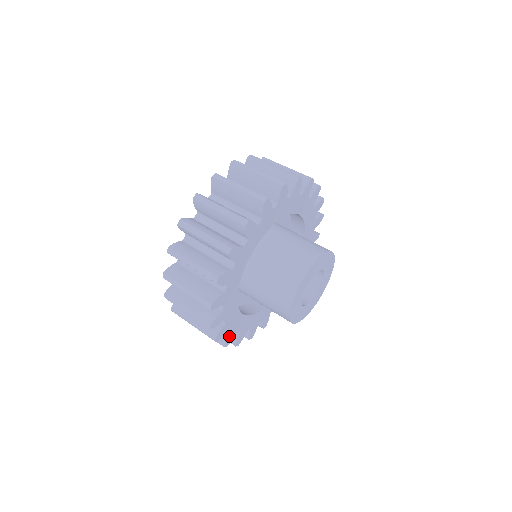
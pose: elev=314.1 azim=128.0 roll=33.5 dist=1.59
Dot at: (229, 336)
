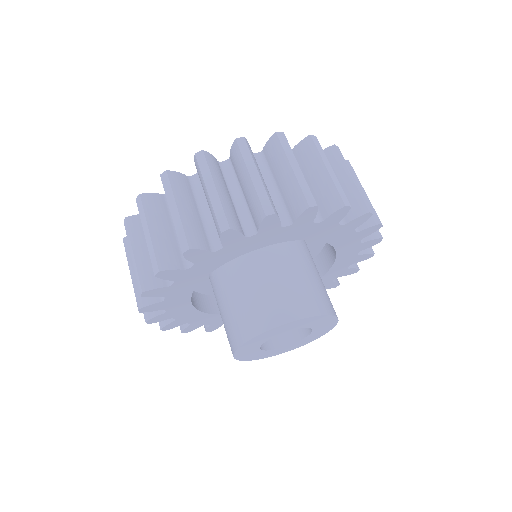
Dot at: (155, 304)
